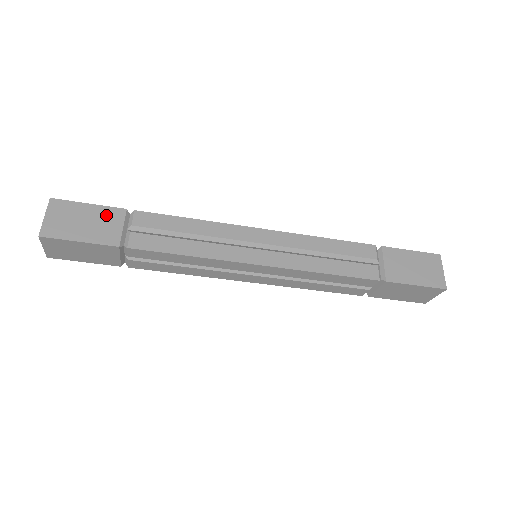
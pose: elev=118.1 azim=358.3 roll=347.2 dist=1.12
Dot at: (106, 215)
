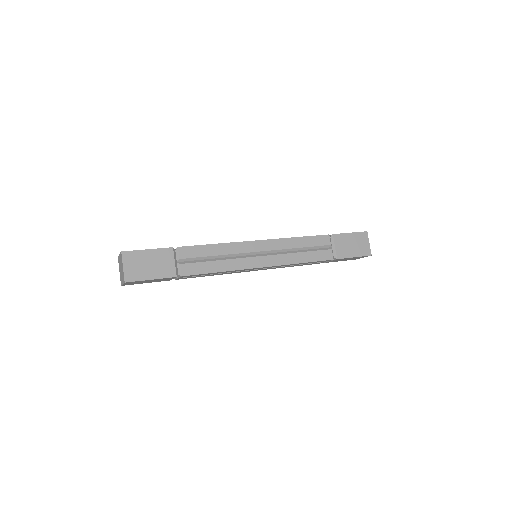
Dot at: (161, 255)
